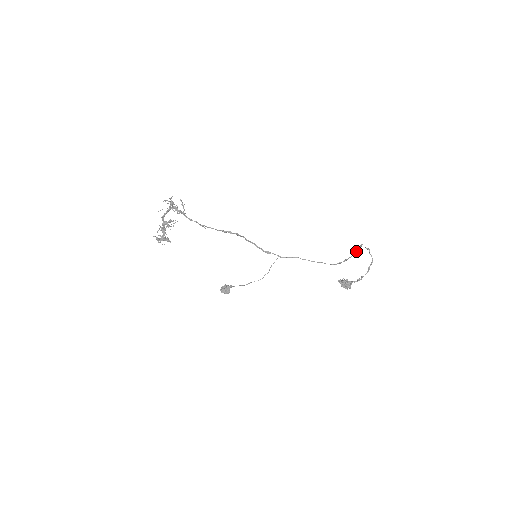
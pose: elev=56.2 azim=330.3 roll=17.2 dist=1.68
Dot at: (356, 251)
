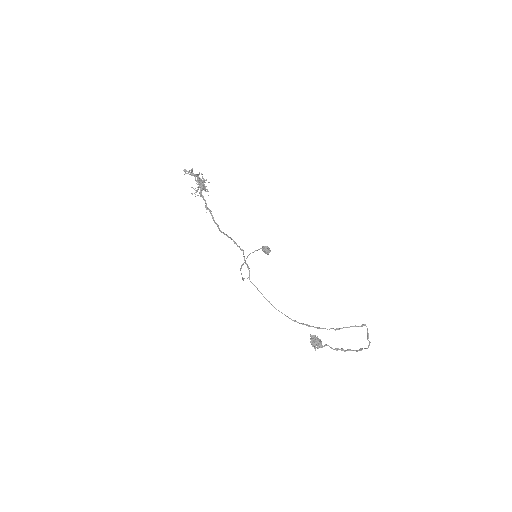
Dot at: (342, 328)
